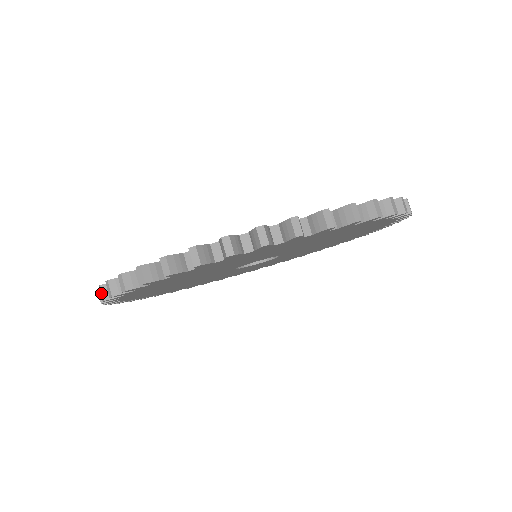
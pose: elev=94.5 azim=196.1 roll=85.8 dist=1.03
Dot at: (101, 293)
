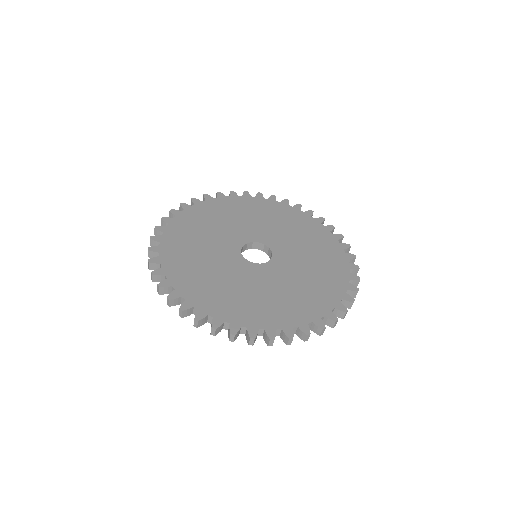
Dot at: (161, 221)
